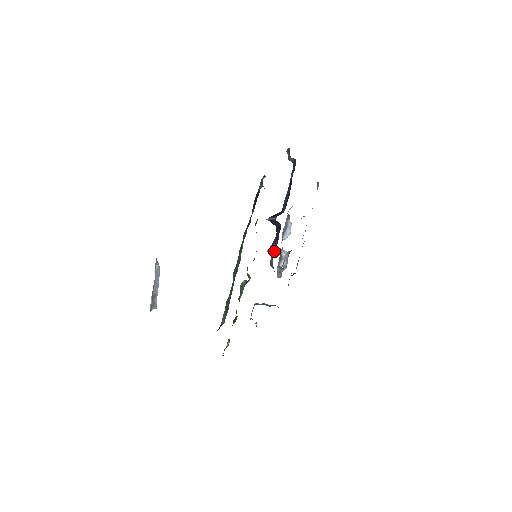
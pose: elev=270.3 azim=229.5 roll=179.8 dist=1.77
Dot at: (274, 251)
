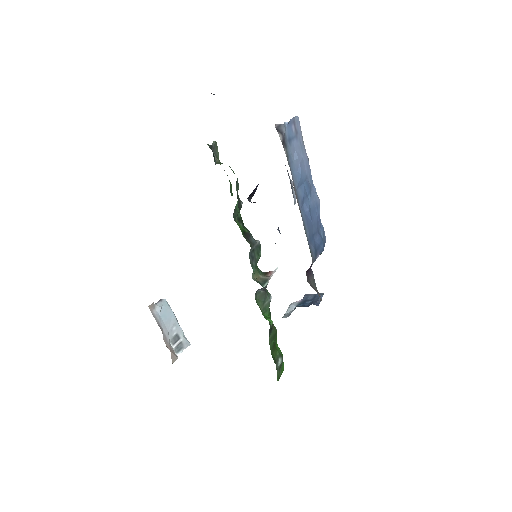
Dot at: occluded
